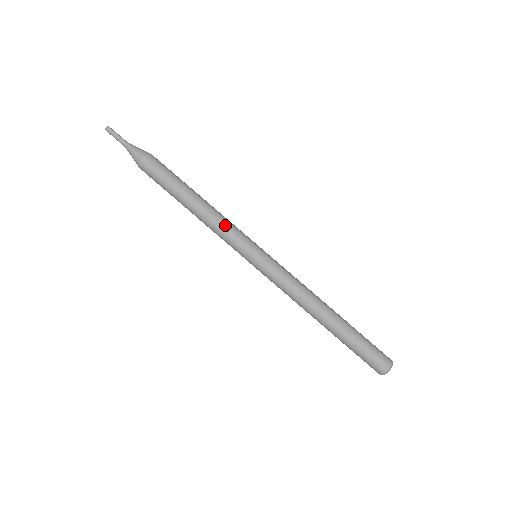
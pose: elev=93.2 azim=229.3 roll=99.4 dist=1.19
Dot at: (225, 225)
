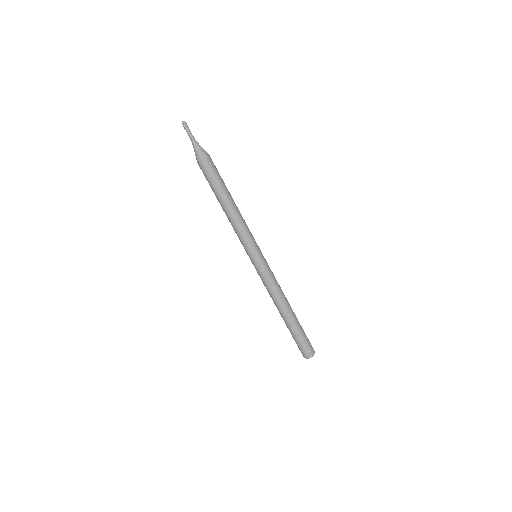
Dot at: (240, 231)
